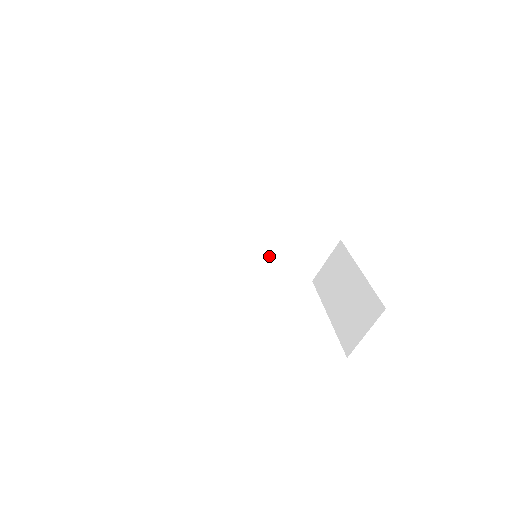
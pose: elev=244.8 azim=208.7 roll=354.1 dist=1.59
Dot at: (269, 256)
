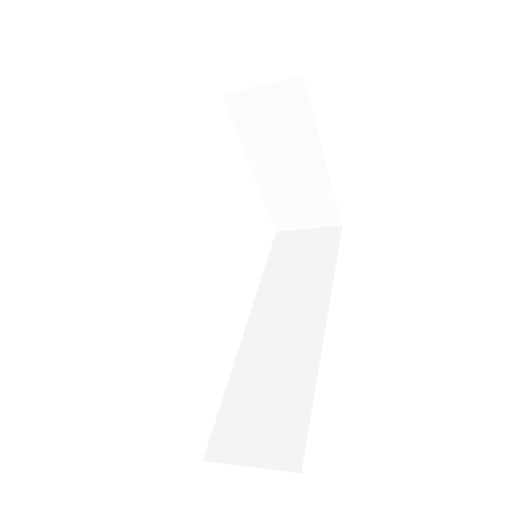
Dot at: occluded
